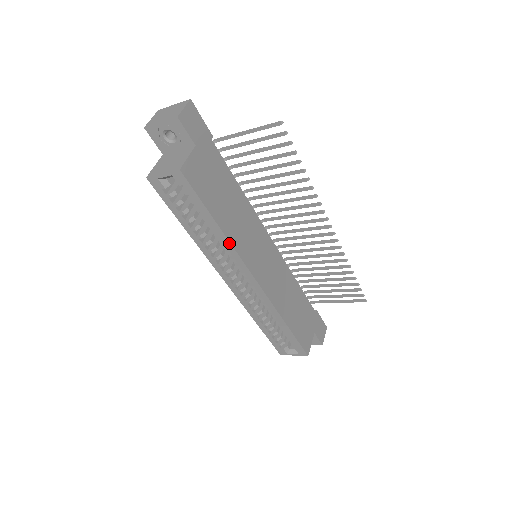
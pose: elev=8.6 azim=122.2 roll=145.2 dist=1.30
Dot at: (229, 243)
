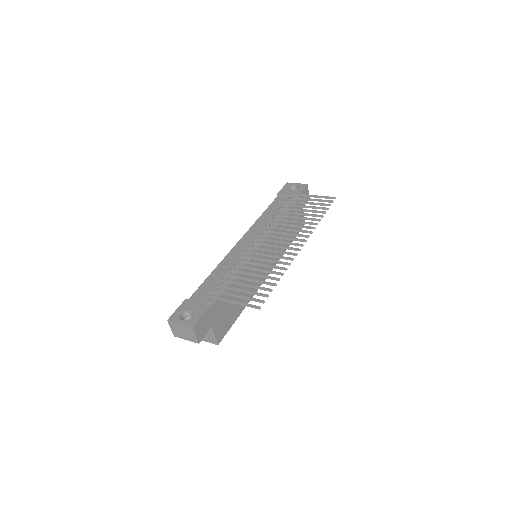
Dot at: (249, 300)
